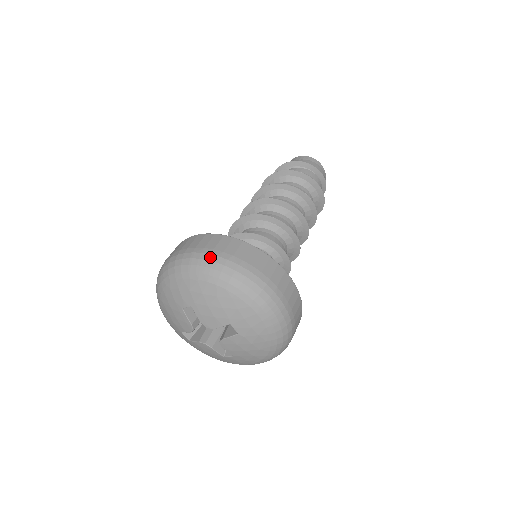
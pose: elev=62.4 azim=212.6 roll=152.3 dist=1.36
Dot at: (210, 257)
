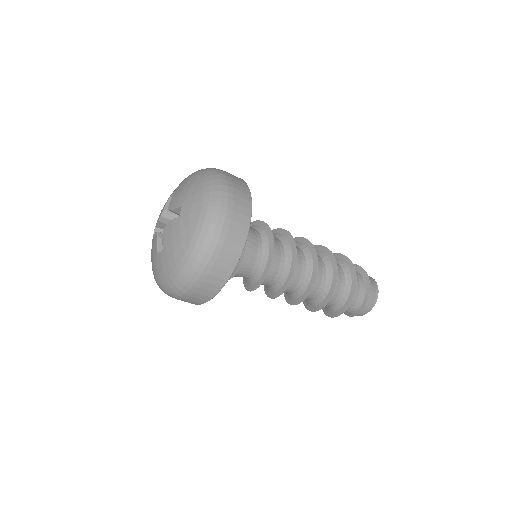
Dot at: (215, 168)
